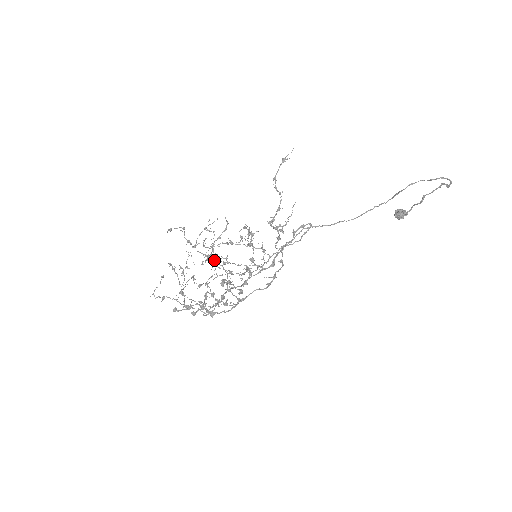
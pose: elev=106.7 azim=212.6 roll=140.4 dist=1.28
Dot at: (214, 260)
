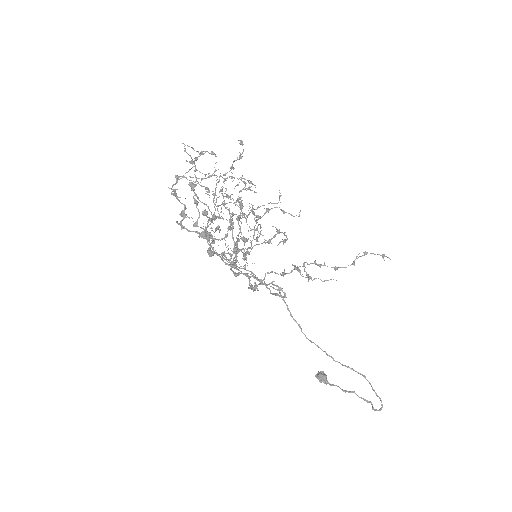
Dot at: occluded
